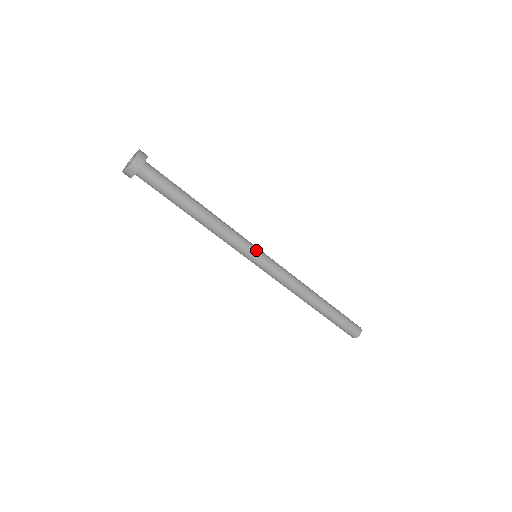
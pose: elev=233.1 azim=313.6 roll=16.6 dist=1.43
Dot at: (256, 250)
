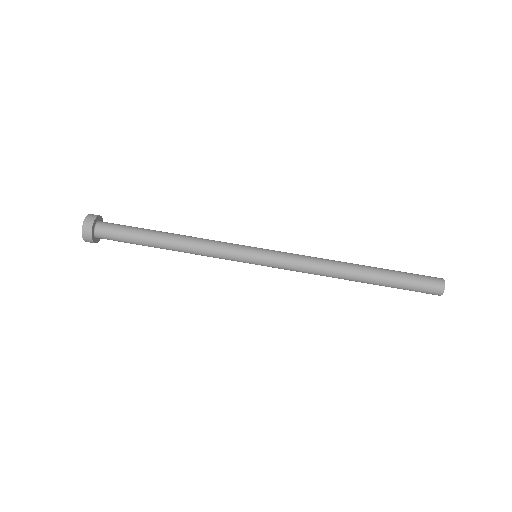
Dot at: (249, 249)
